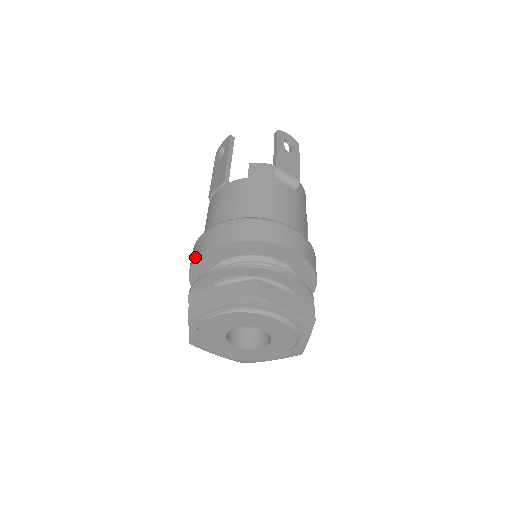
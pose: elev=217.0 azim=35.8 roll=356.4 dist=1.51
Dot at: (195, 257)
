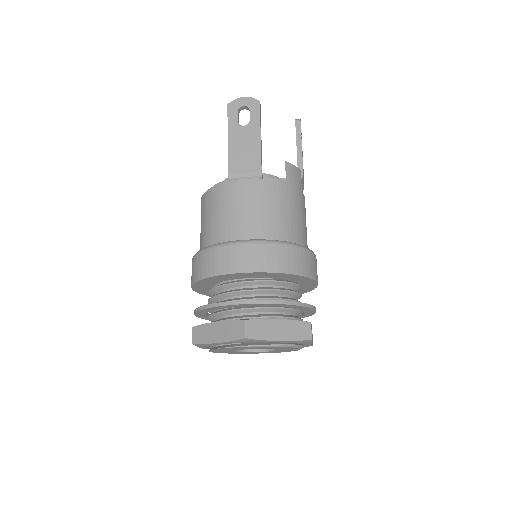
Dot at: (240, 270)
